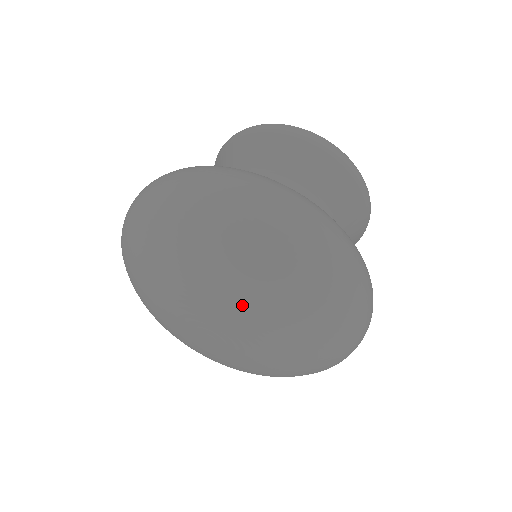
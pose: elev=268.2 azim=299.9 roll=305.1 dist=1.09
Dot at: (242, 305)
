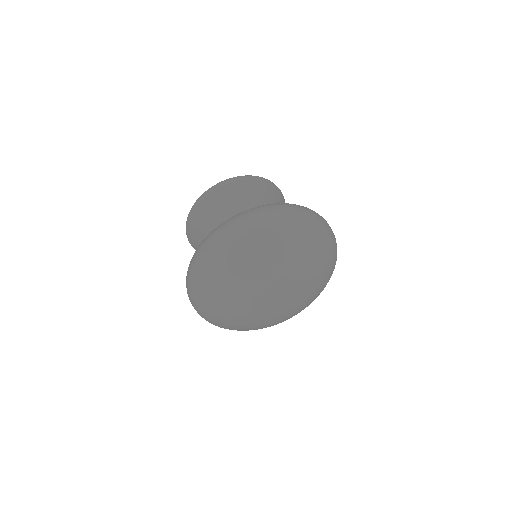
Dot at: (288, 268)
